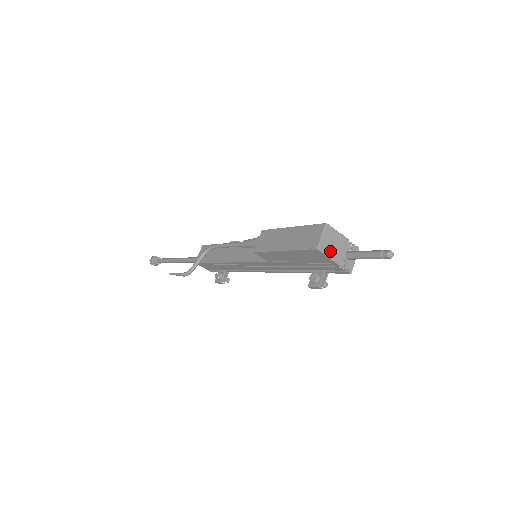
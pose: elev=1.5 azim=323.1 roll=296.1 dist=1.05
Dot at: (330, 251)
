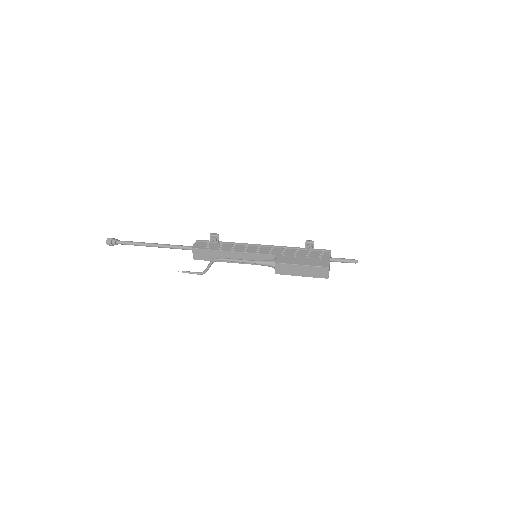
Dot at: occluded
